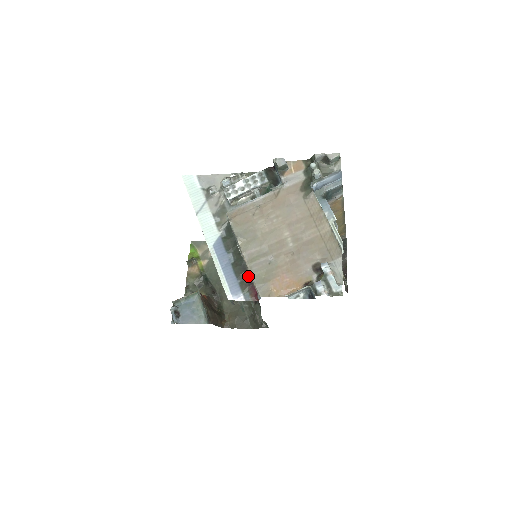
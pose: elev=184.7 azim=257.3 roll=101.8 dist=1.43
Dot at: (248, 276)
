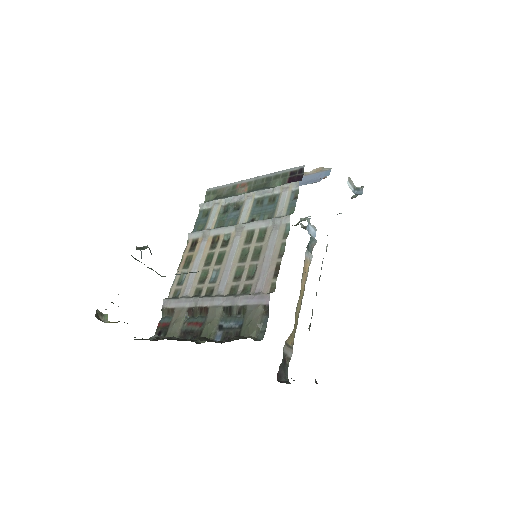
Dot at: (305, 182)
